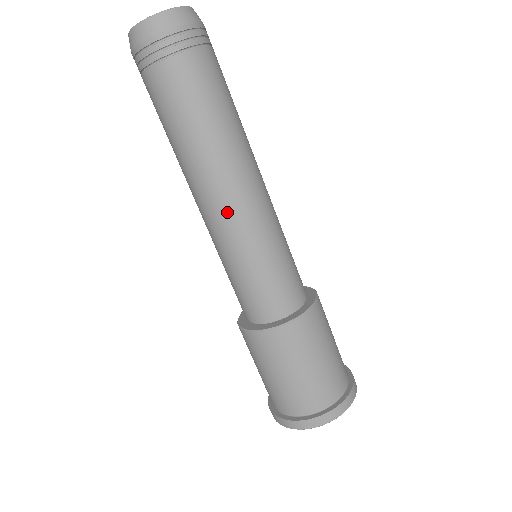
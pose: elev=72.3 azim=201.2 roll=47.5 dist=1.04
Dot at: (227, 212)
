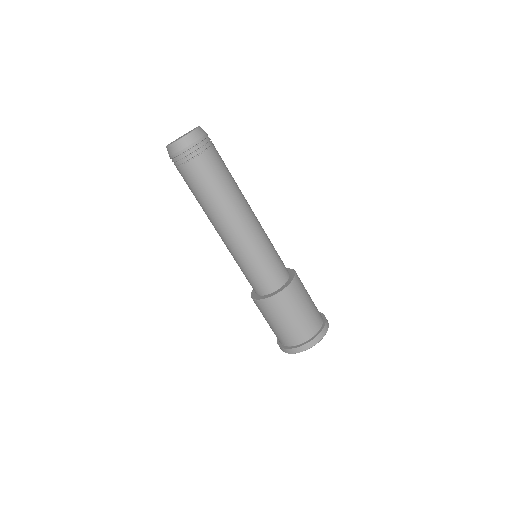
Dot at: (249, 227)
